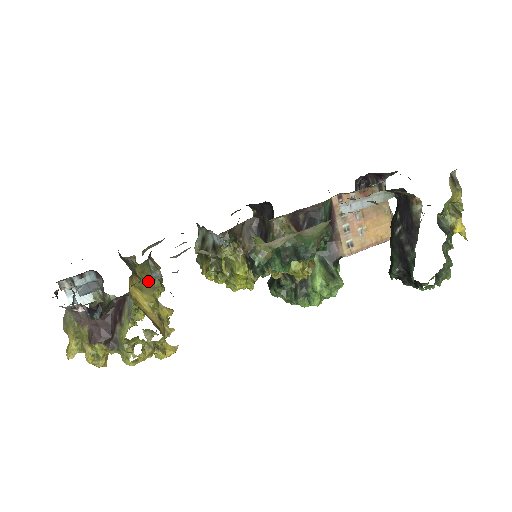
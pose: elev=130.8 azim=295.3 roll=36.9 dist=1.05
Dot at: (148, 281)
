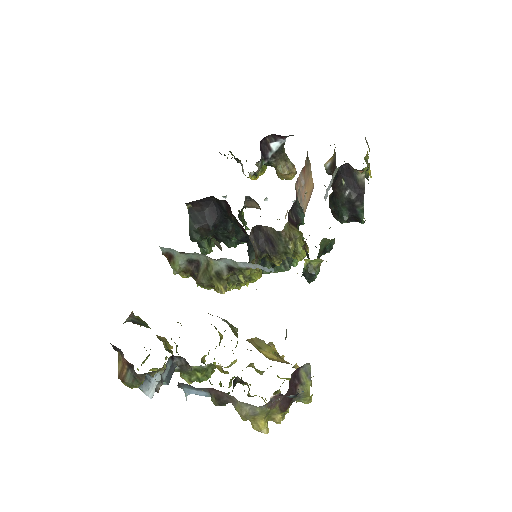
Dot at: (236, 335)
